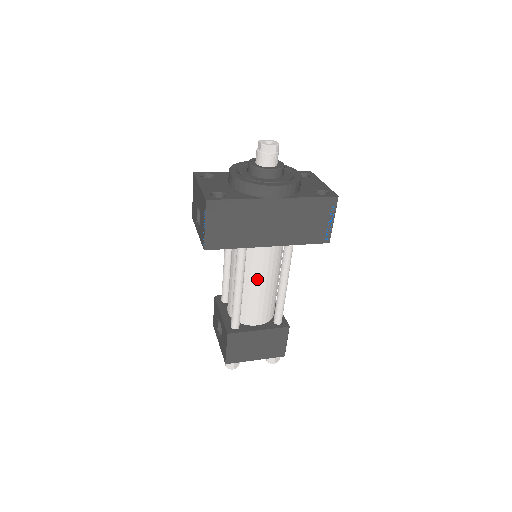
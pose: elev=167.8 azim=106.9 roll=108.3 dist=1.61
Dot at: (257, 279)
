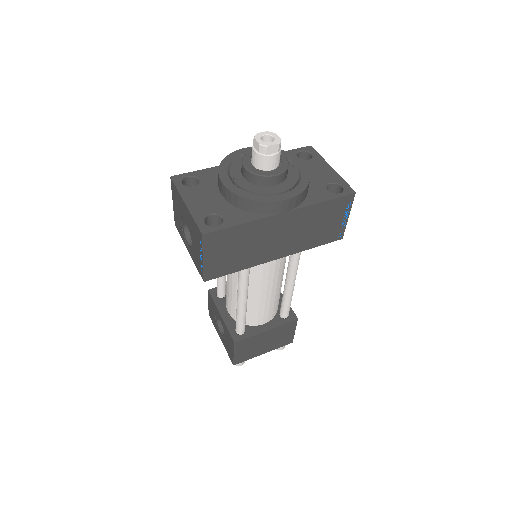
Dot at: (262, 286)
